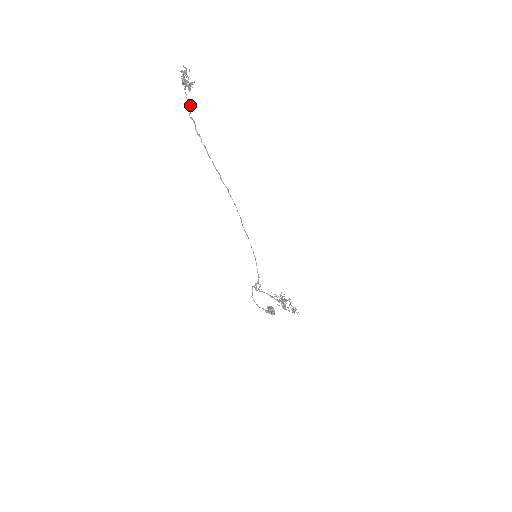
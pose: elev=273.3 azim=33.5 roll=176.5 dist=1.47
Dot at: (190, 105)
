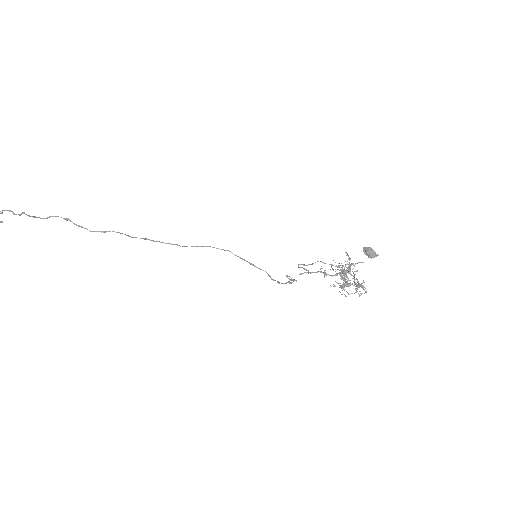
Dot at: occluded
